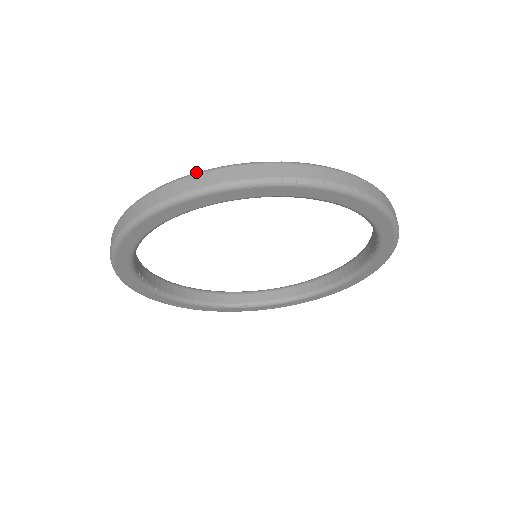
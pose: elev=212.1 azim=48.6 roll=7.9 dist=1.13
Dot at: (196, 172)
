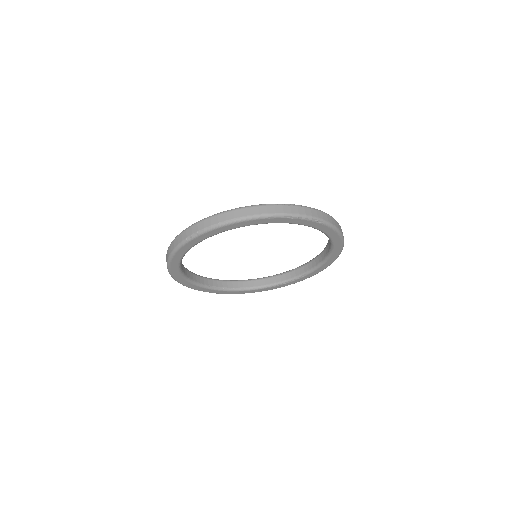
Dot at: occluded
